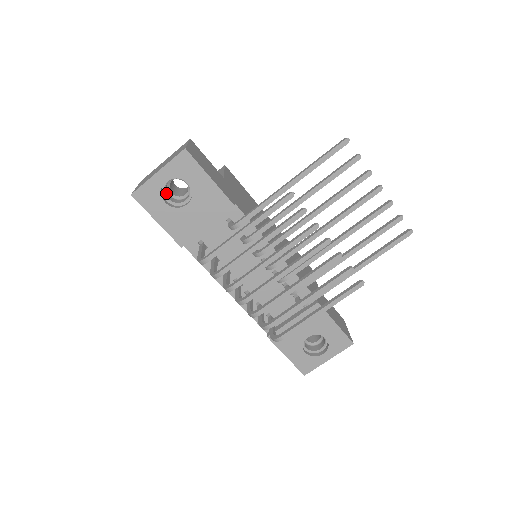
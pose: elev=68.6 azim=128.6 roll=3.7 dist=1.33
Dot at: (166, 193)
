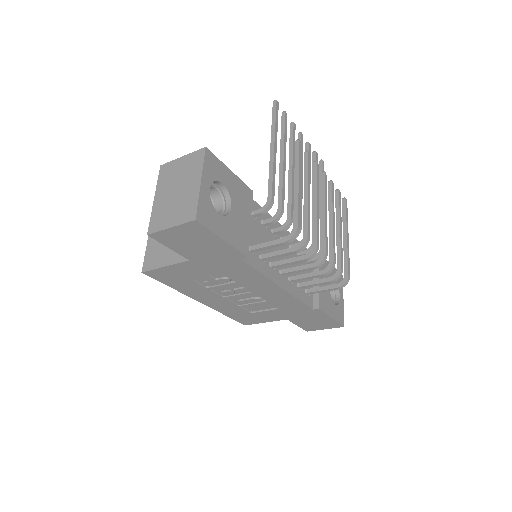
Dot at: occluded
